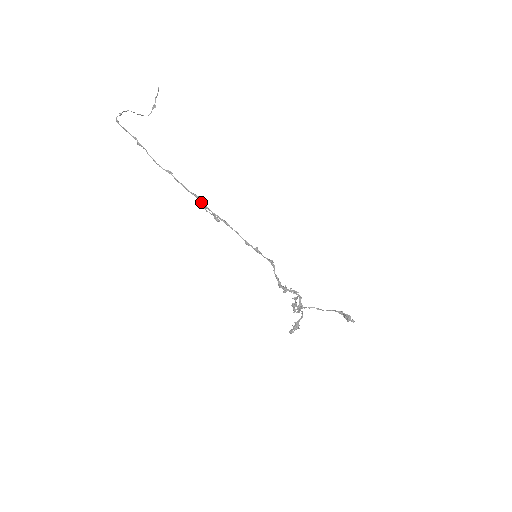
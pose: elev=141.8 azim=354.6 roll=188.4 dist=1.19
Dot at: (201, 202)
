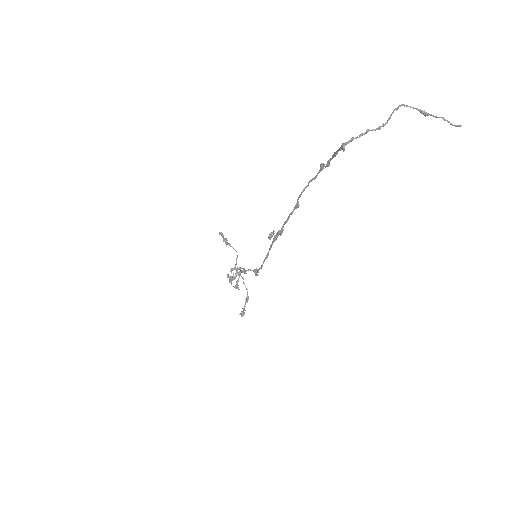
Dot at: (277, 236)
